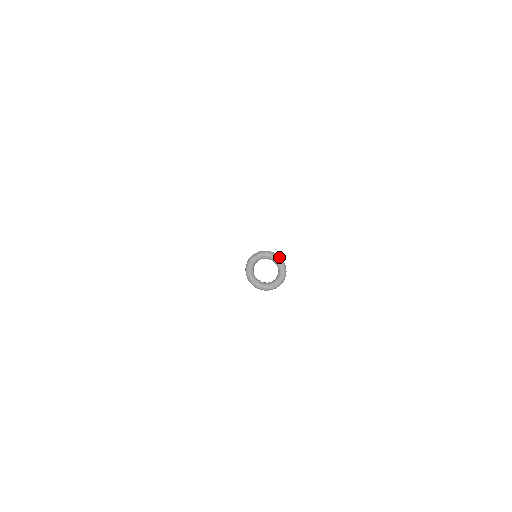
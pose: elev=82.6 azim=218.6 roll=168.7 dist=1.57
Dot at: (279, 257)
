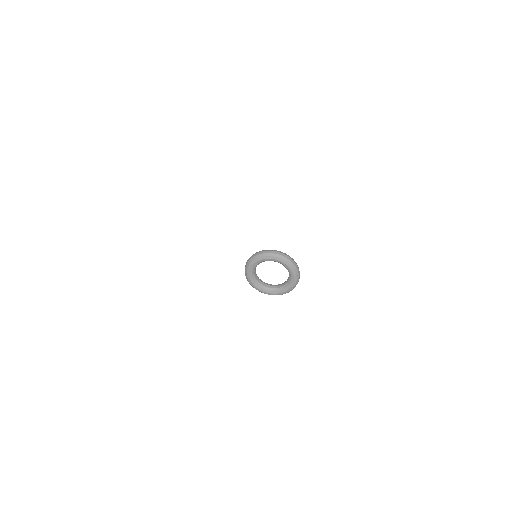
Dot at: (287, 258)
